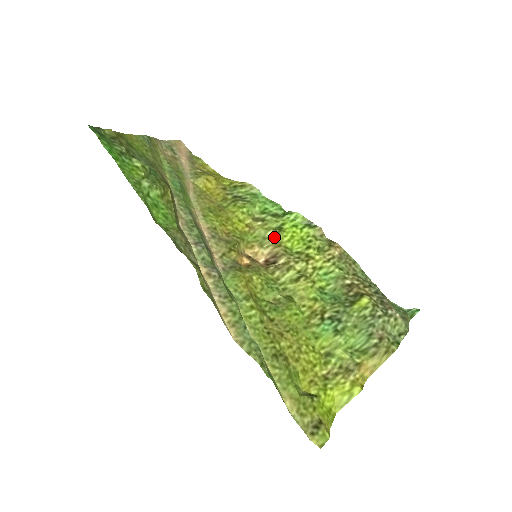
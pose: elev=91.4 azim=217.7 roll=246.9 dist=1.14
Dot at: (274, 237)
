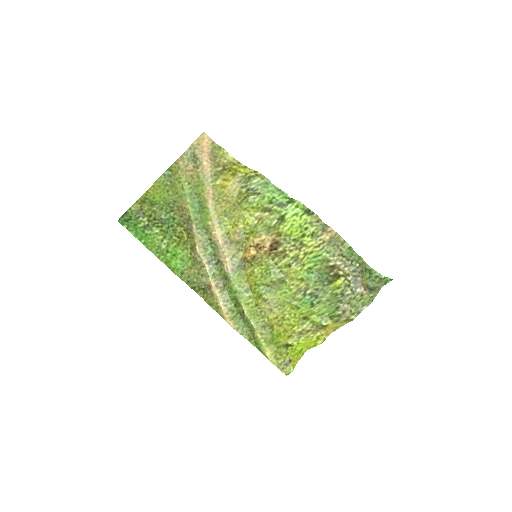
Dot at: (277, 227)
